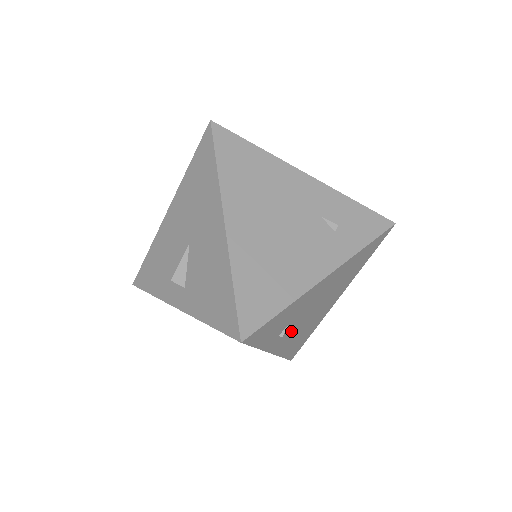
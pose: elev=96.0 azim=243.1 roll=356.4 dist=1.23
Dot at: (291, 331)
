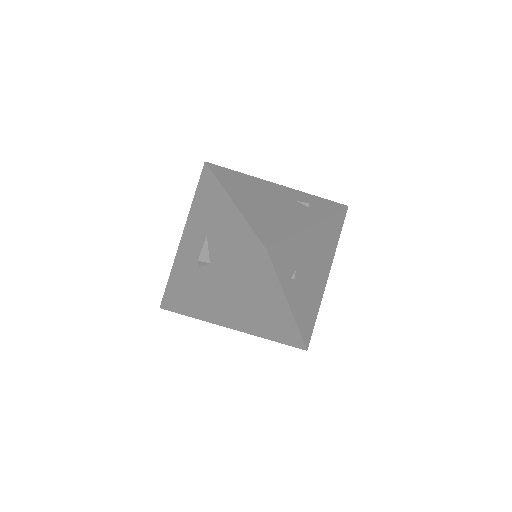
Dot at: (299, 286)
